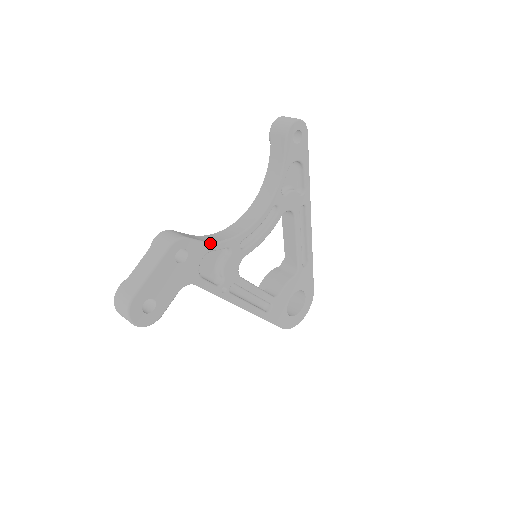
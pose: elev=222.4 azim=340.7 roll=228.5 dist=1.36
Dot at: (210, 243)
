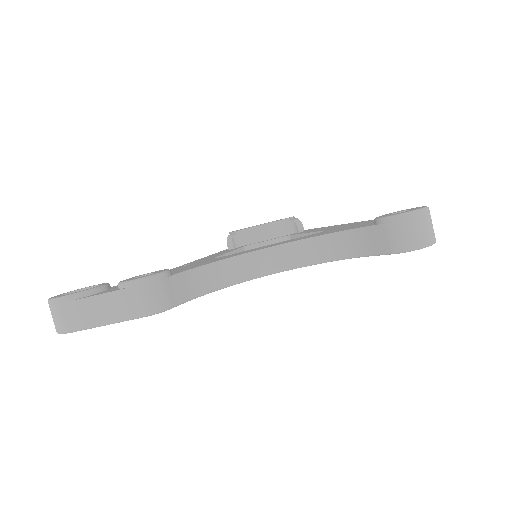
Dot at: (200, 296)
